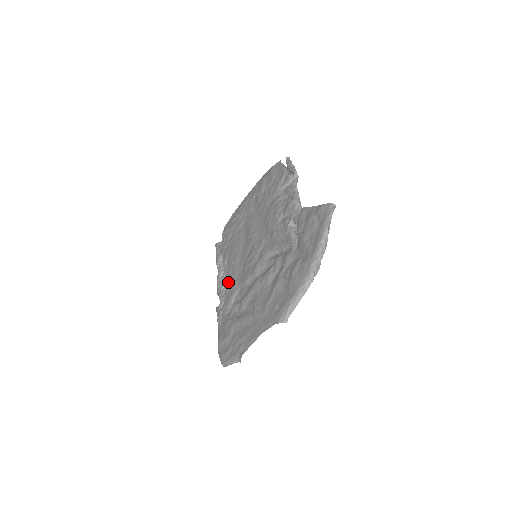
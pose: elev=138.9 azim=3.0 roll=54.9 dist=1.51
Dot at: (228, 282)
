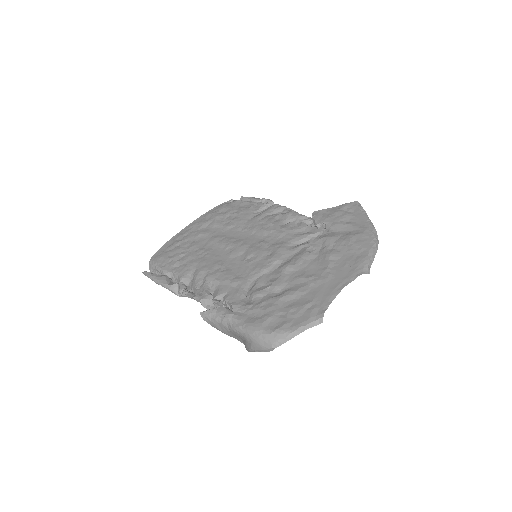
Dot at: (217, 284)
